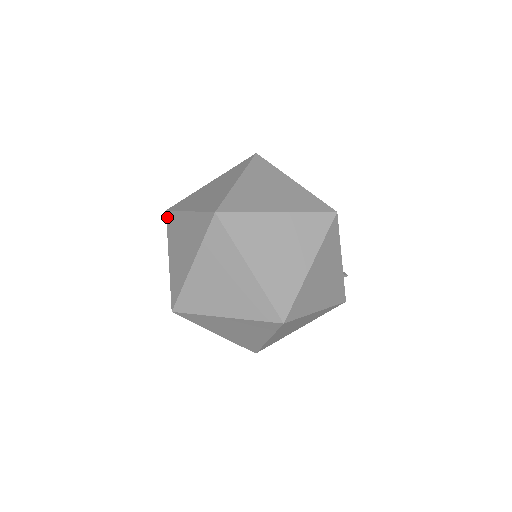
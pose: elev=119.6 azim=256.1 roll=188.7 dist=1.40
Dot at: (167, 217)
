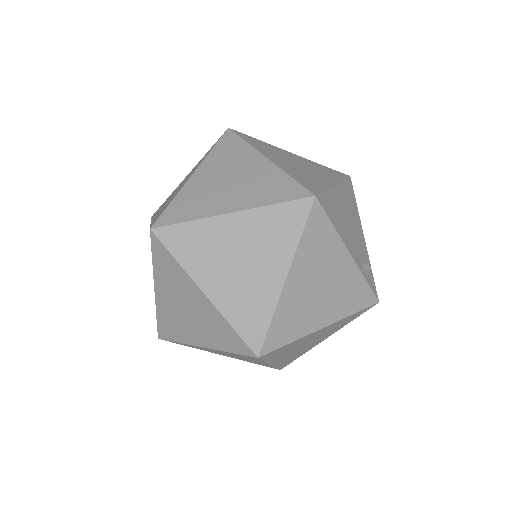
Dot at: occluded
